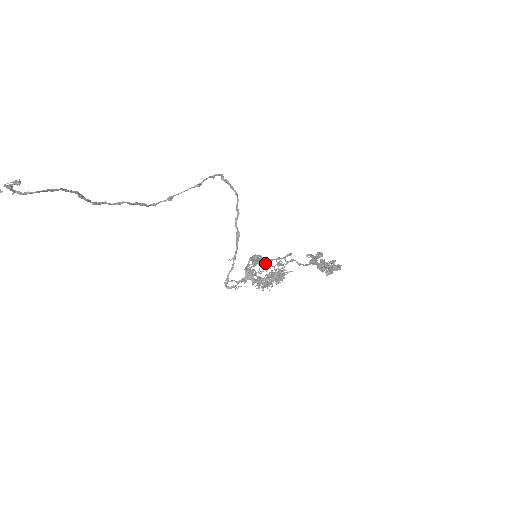
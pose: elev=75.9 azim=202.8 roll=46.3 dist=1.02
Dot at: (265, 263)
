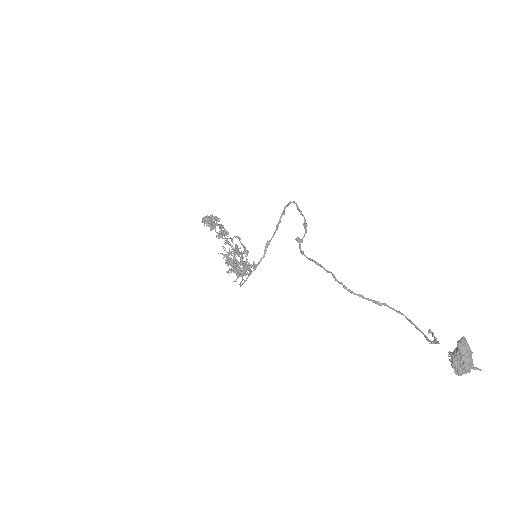
Dot at: occluded
